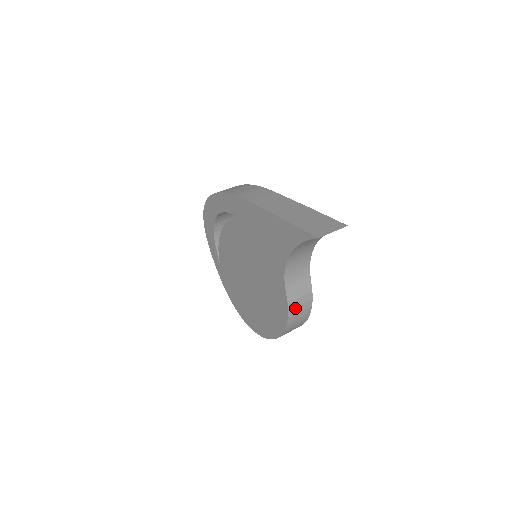
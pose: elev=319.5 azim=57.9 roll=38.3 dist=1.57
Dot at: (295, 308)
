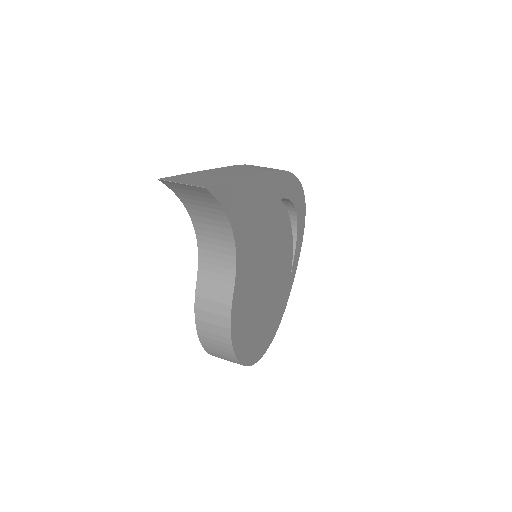
Dot at: (205, 311)
